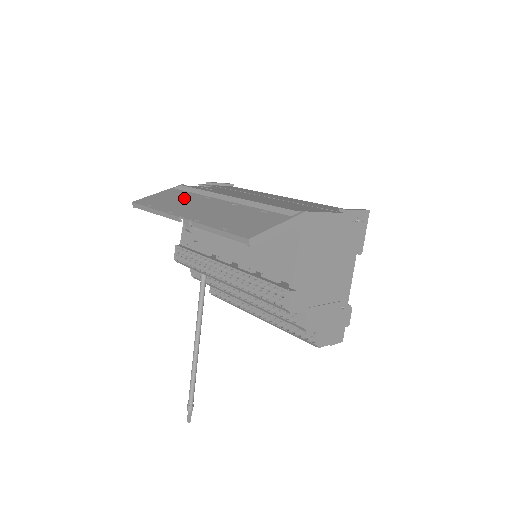
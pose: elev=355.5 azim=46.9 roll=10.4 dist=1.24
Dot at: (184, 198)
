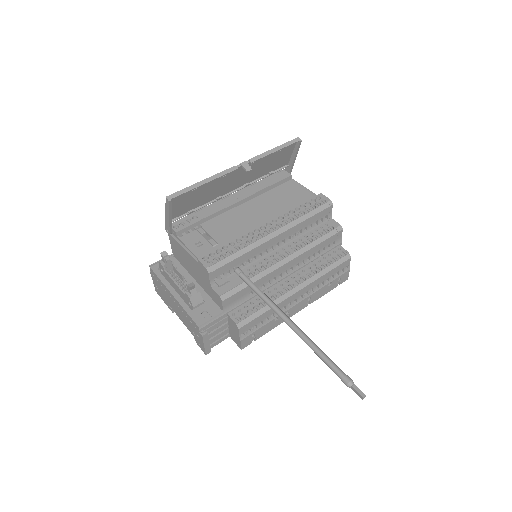
Dot at: (201, 197)
